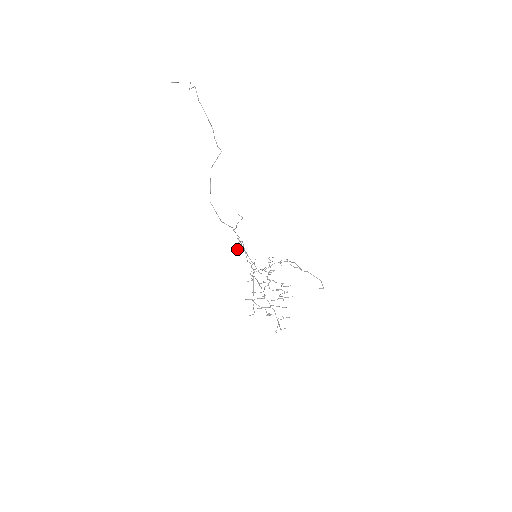
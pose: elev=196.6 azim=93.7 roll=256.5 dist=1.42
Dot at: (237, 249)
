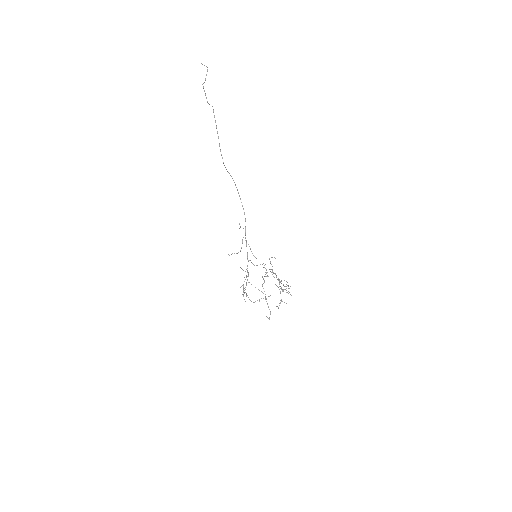
Dot at: (229, 255)
